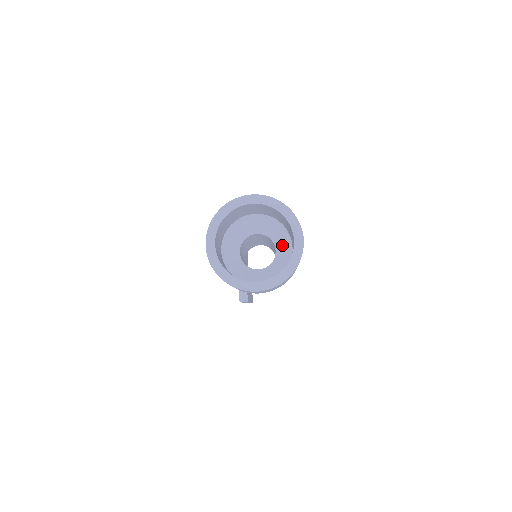
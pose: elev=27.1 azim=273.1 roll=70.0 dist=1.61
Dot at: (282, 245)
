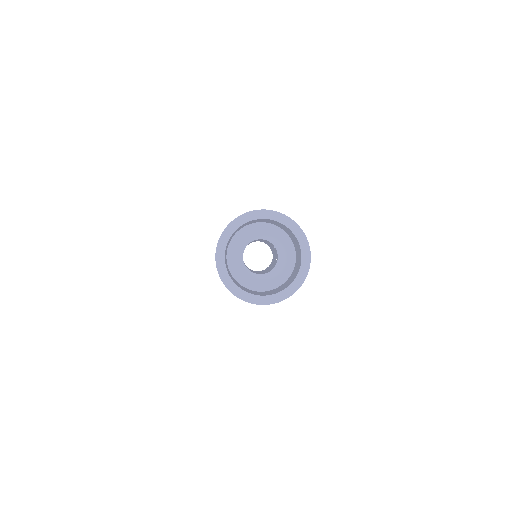
Dot at: (285, 256)
